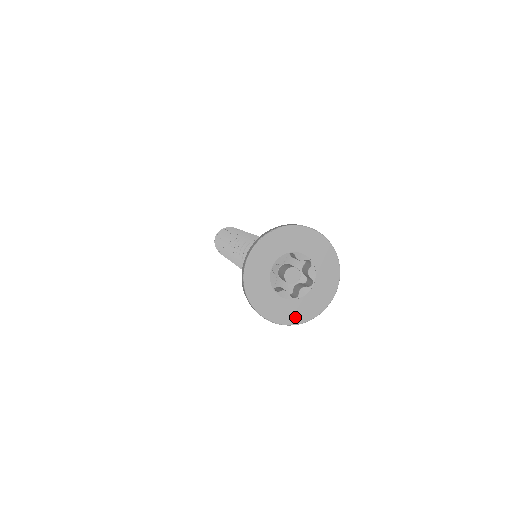
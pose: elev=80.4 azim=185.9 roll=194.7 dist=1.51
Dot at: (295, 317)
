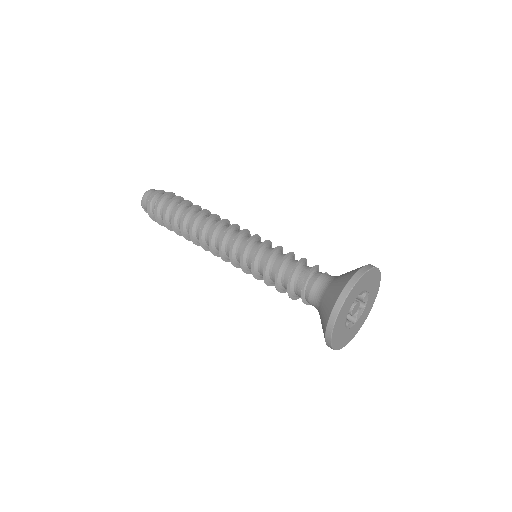
Dot at: (353, 335)
